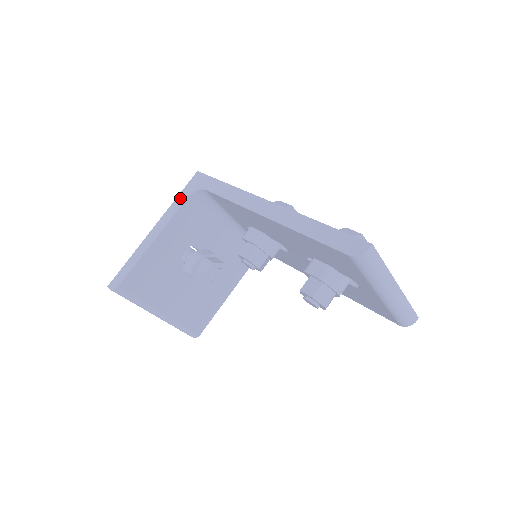
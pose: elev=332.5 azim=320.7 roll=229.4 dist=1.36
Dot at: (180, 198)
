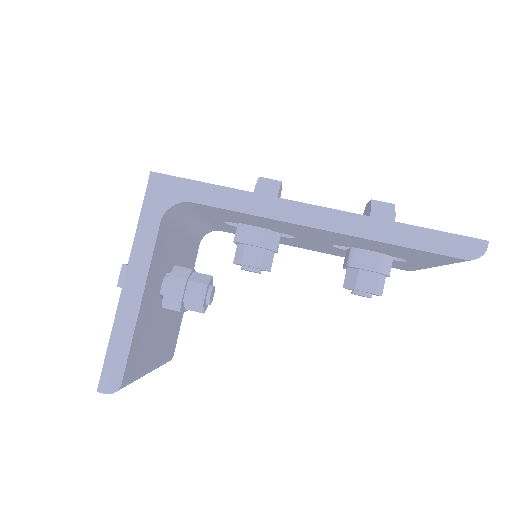
Dot at: (147, 222)
